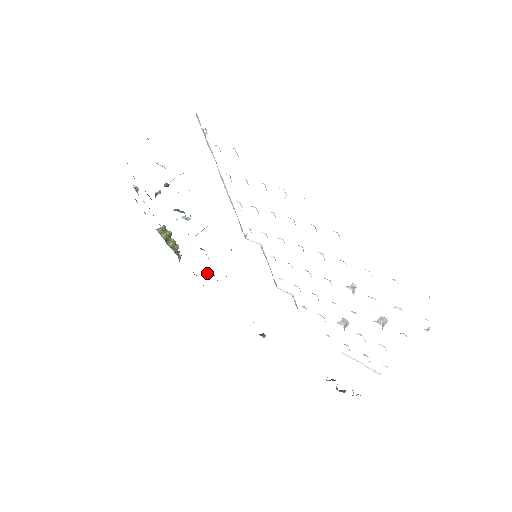
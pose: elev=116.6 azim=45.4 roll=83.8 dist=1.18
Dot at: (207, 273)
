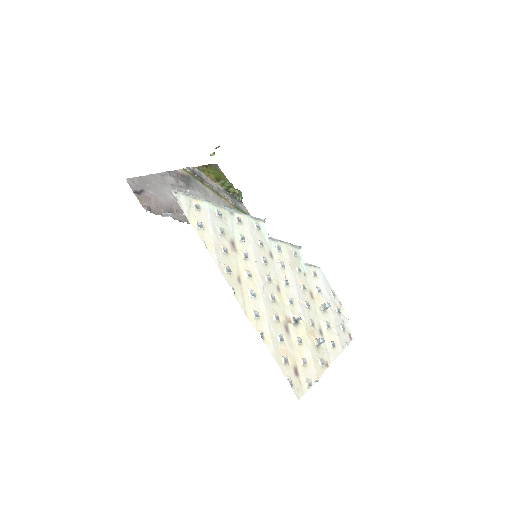
Dot at: occluded
